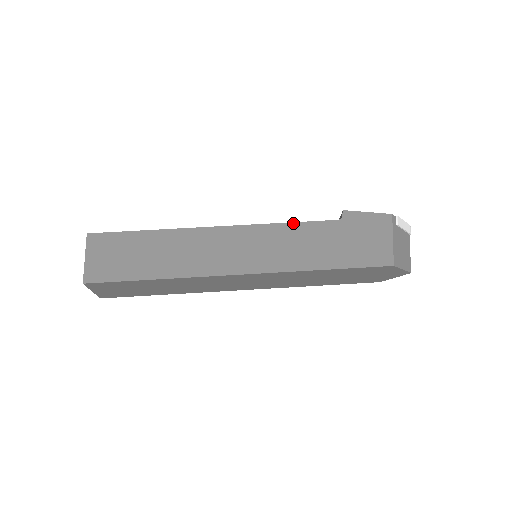
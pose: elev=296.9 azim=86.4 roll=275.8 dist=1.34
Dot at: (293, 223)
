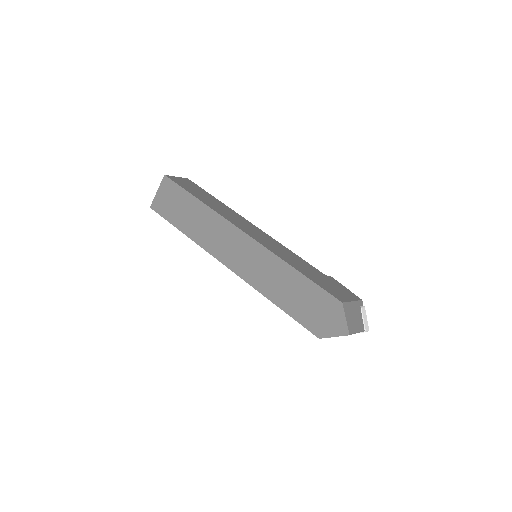
Dot at: occluded
